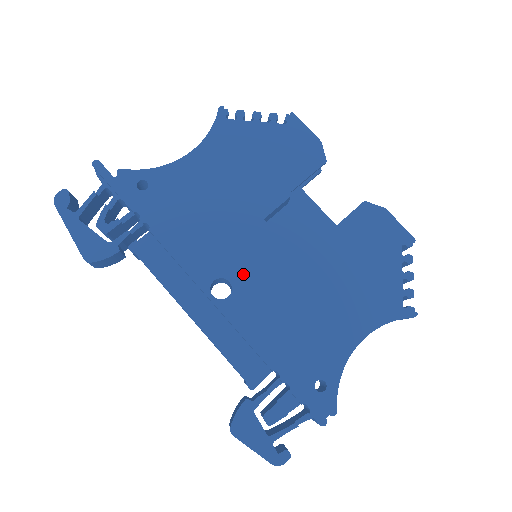
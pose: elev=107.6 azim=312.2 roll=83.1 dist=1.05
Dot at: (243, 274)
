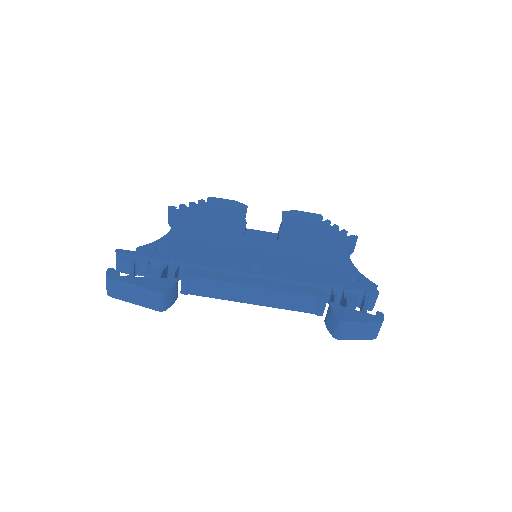
Dot at: (261, 258)
